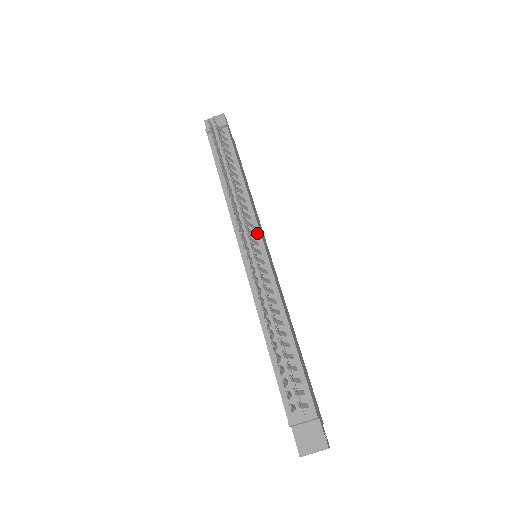
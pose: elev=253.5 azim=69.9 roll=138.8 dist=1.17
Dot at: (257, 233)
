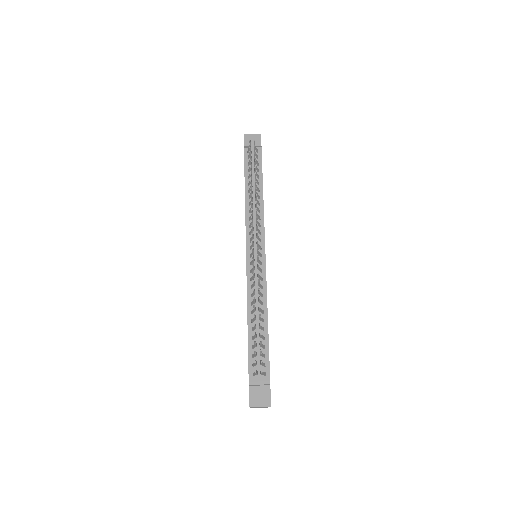
Dot at: (262, 240)
